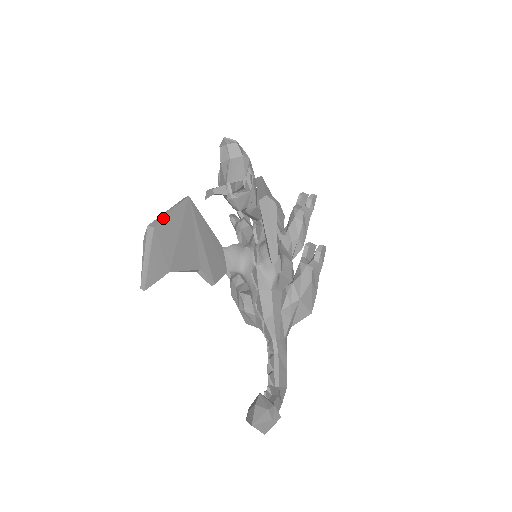
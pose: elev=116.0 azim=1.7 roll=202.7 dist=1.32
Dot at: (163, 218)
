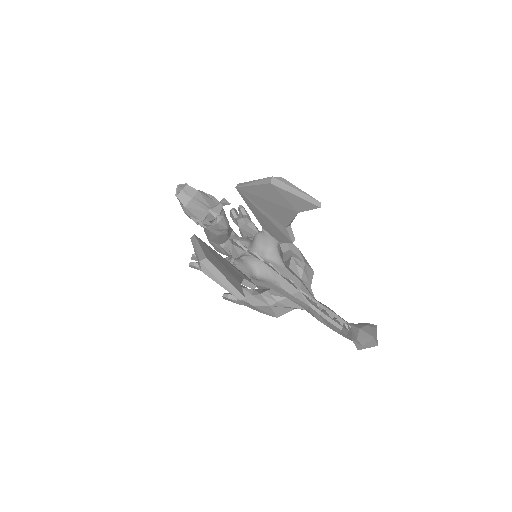
Dot at: (202, 251)
